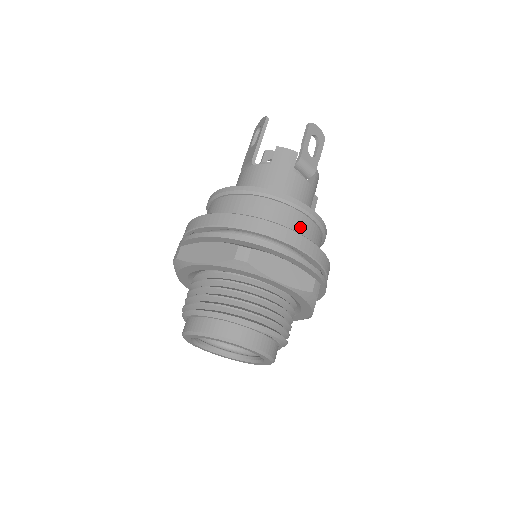
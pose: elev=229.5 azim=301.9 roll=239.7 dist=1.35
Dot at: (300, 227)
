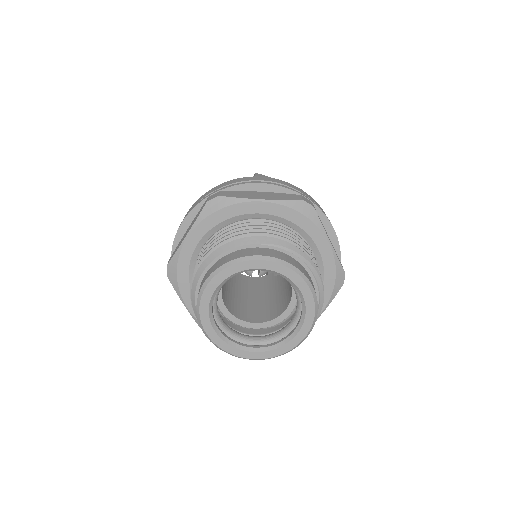
Dot at: occluded
